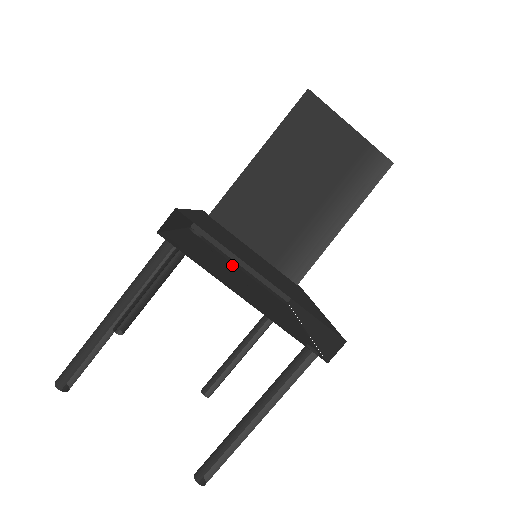
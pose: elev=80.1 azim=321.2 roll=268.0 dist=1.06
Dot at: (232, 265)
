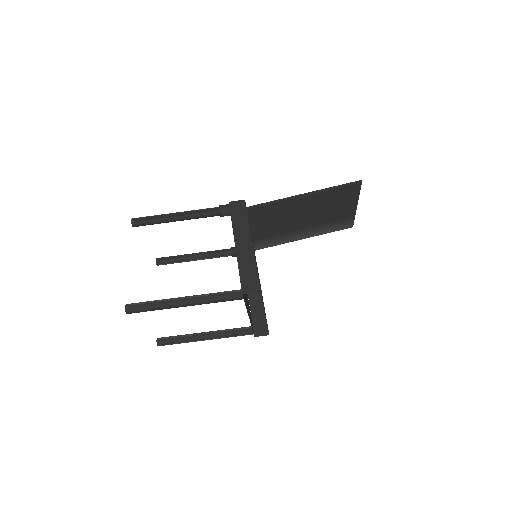
Dot at: occluded
